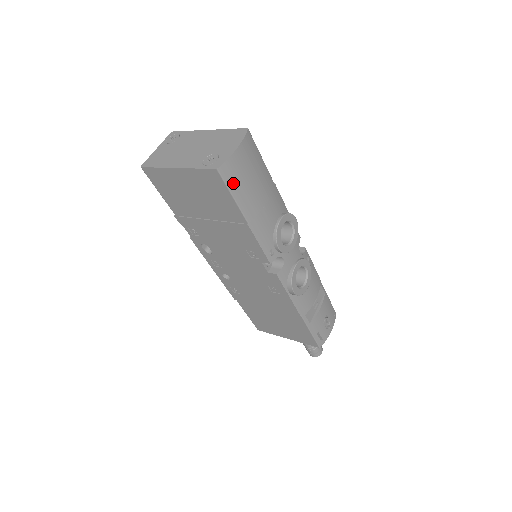
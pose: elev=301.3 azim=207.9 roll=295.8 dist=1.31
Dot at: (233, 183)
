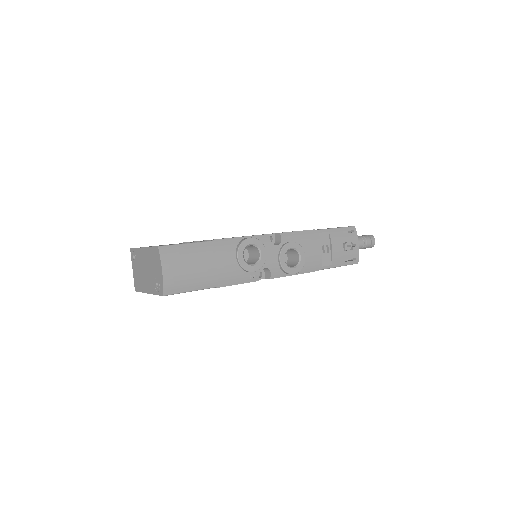
Dot at: (182, 288)
